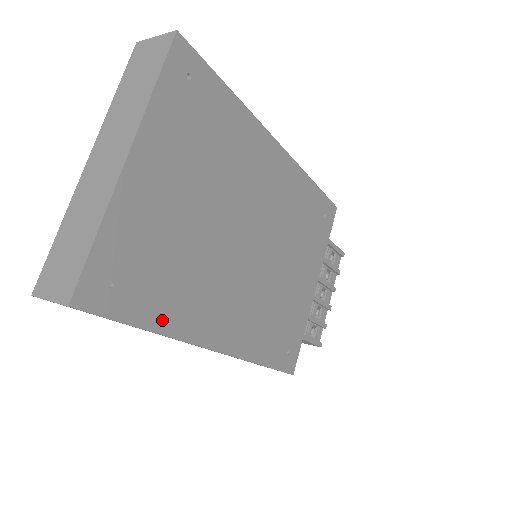
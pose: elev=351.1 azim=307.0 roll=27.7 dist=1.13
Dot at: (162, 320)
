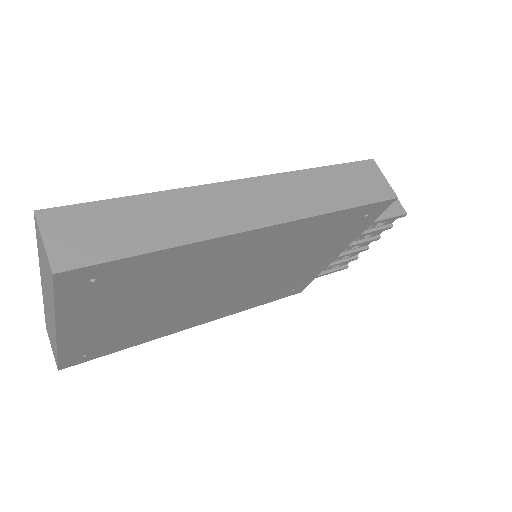
Dot at: (138, 342)
